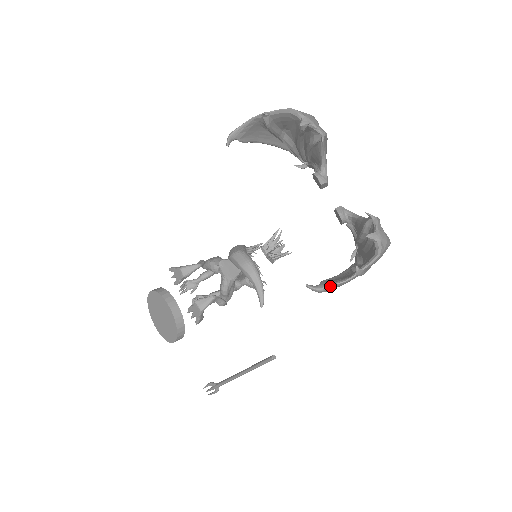
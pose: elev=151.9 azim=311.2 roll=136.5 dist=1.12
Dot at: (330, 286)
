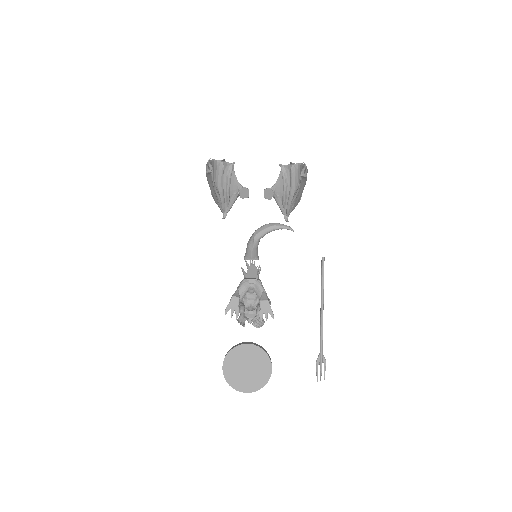
Dot at: (306, 171)
